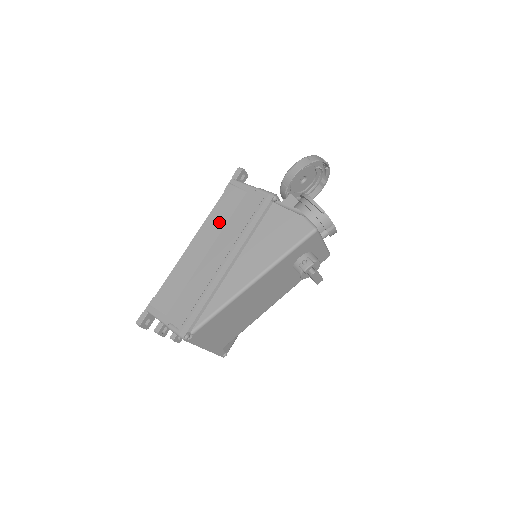
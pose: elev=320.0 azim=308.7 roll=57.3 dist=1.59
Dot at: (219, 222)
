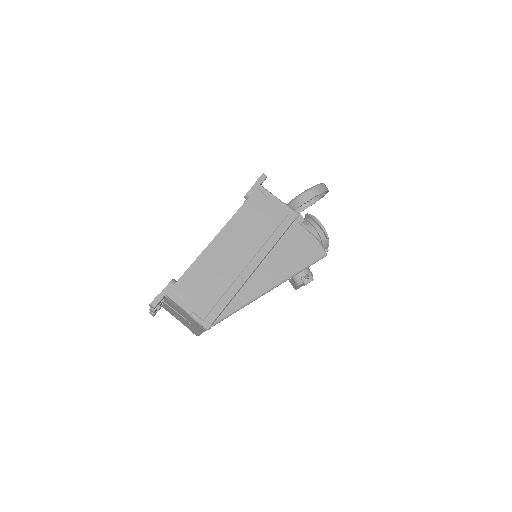
Dot at: (246, 224)
